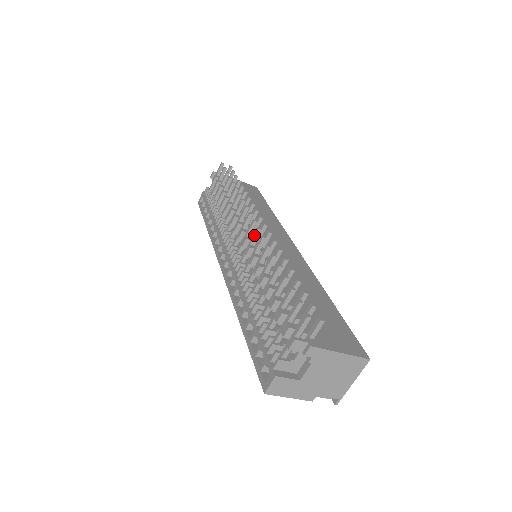
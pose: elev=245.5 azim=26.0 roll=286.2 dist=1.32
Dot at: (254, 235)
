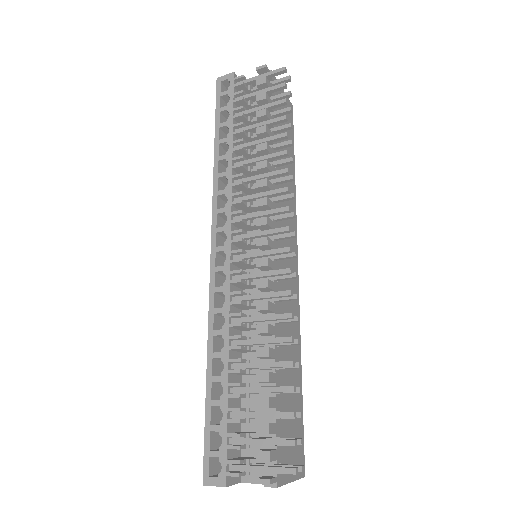
Dot at: (280, 273)
